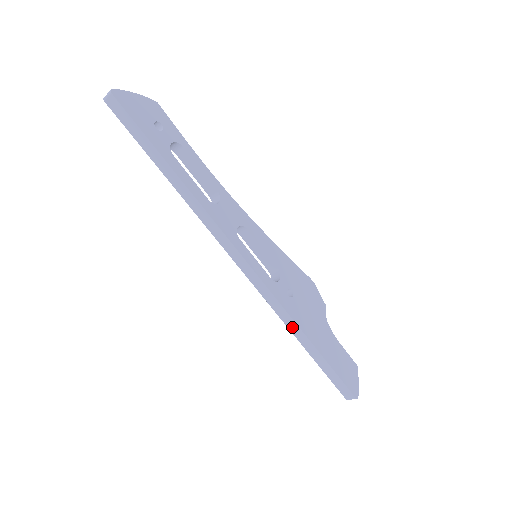
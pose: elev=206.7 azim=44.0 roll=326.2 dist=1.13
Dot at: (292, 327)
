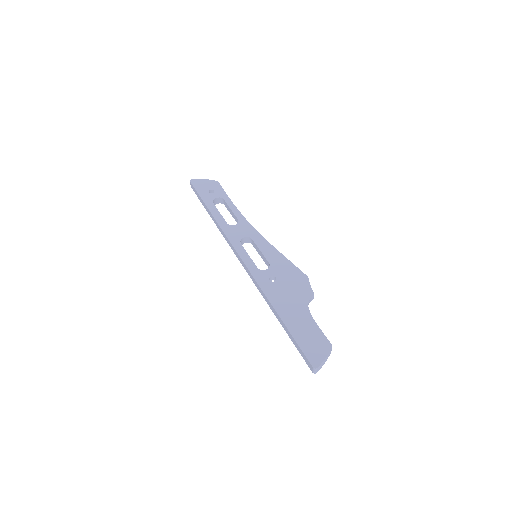
Dot at: (268, 302)
